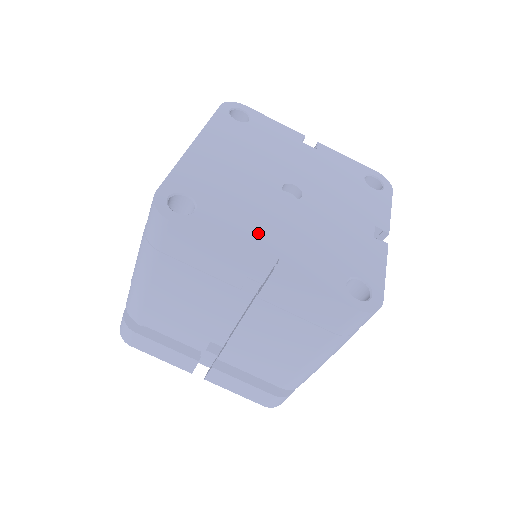
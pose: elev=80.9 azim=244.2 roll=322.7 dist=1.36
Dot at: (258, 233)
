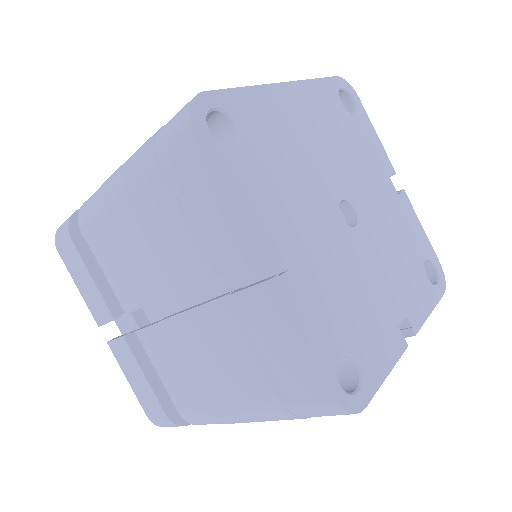
Dot at: (283, 225)
